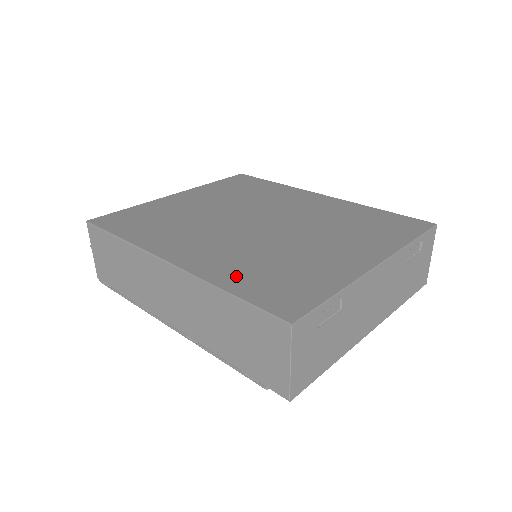
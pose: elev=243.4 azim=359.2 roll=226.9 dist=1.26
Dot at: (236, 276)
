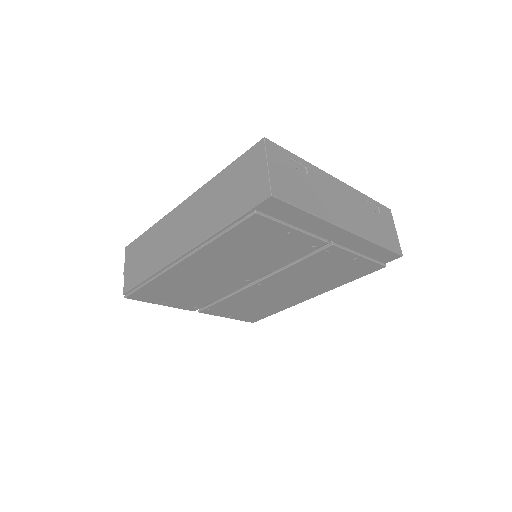
Dot at: occluded
